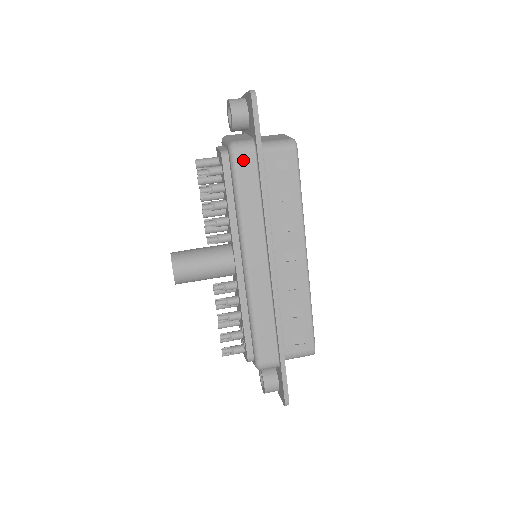
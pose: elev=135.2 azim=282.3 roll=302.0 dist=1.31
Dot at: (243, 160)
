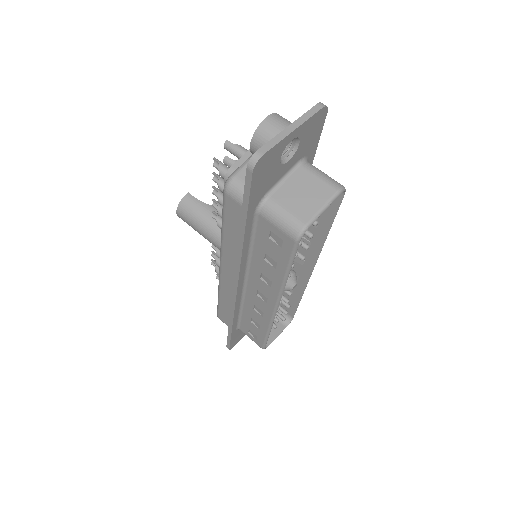
Dot at: (232, 205)
